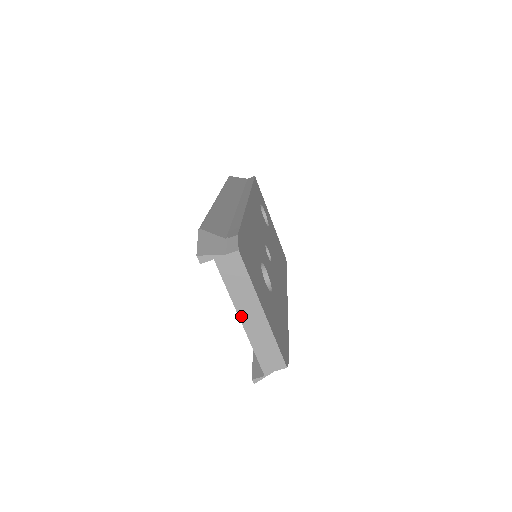
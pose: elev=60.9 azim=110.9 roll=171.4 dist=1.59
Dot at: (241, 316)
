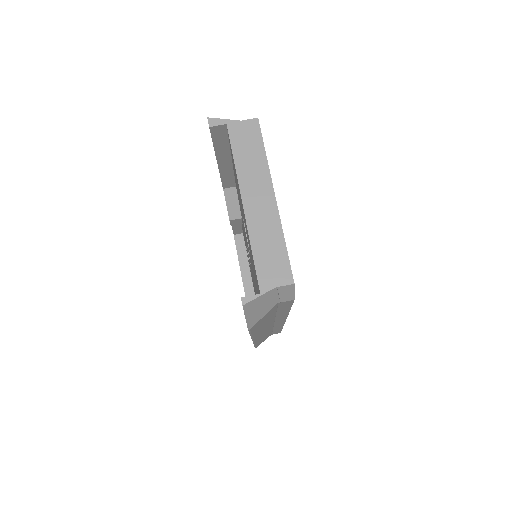
Dot at: (244, 198)
